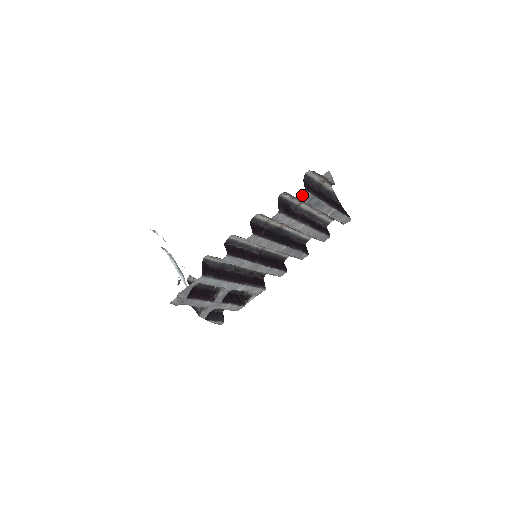
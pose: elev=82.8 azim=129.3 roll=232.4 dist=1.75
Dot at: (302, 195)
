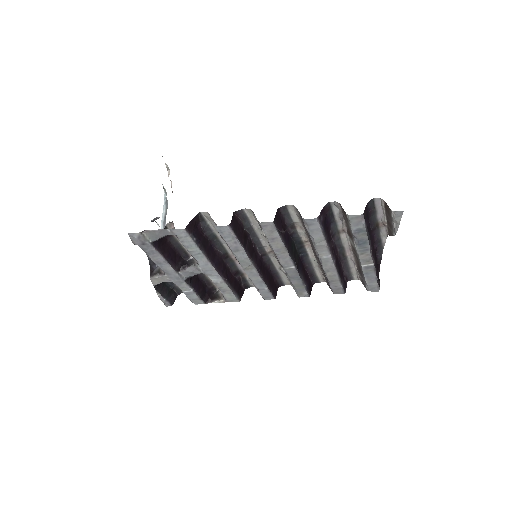
Dot at: (355, 218)
